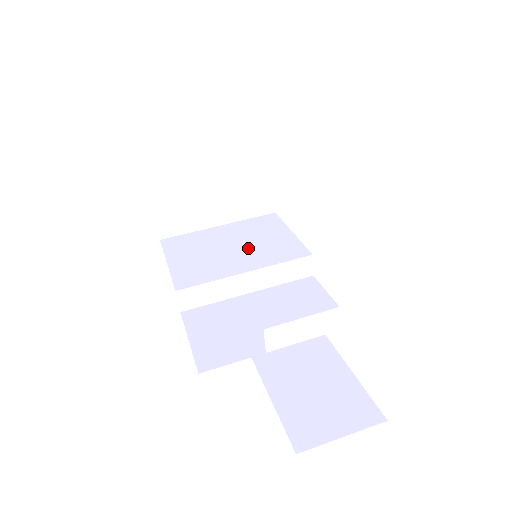
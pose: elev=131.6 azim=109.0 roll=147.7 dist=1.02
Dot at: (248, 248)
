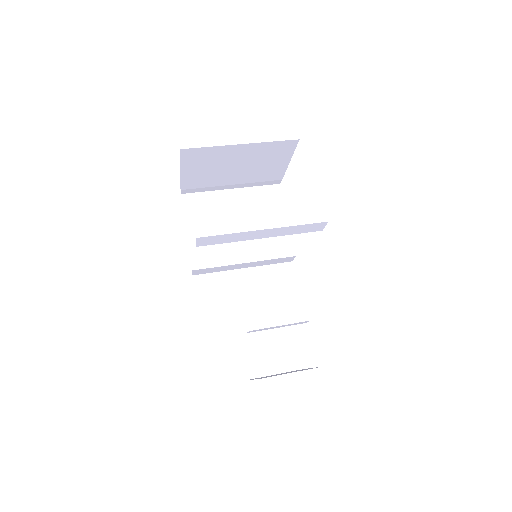
Dot at: occluded
